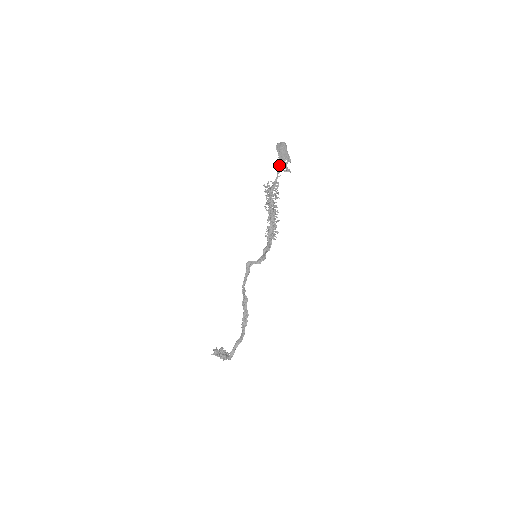
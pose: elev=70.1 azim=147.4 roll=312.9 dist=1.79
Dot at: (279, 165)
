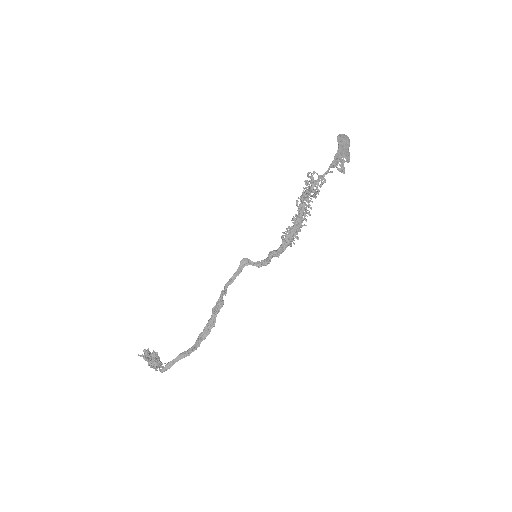
Dot at: (336, 158)
